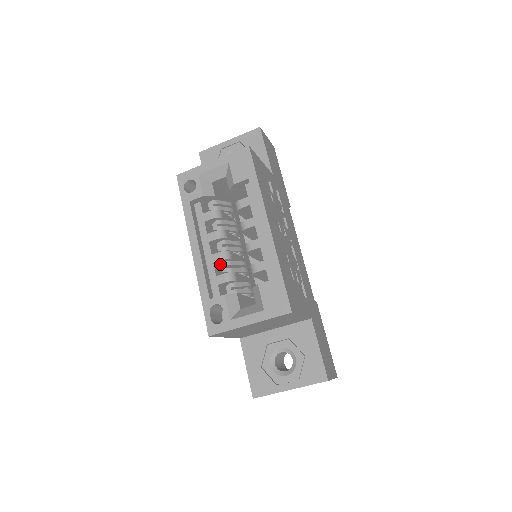
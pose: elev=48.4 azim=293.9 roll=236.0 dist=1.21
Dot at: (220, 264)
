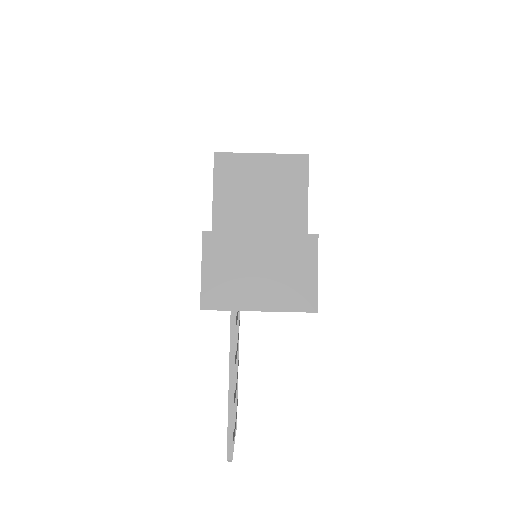
Dot at: occluded
